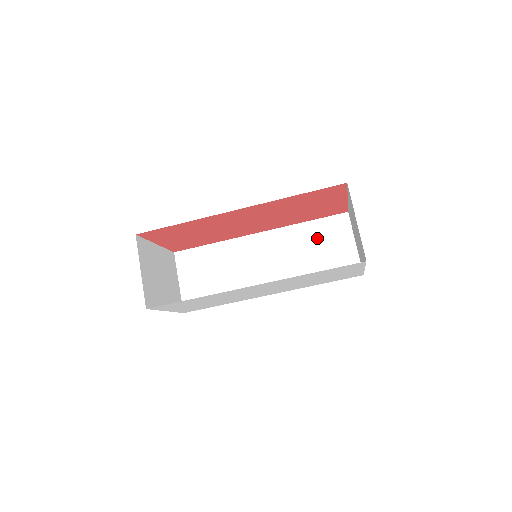
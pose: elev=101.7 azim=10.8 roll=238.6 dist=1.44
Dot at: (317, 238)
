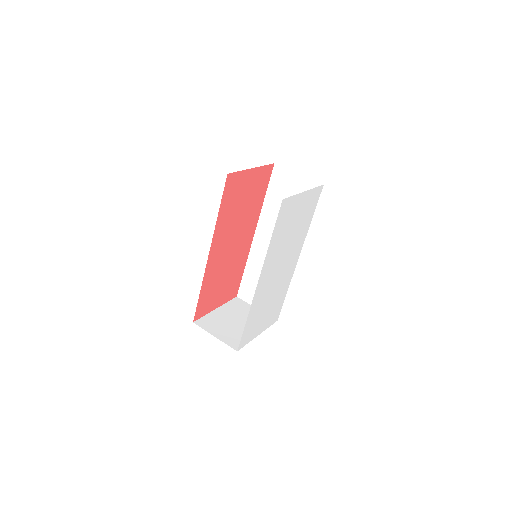
Dot at: (280, 198)
